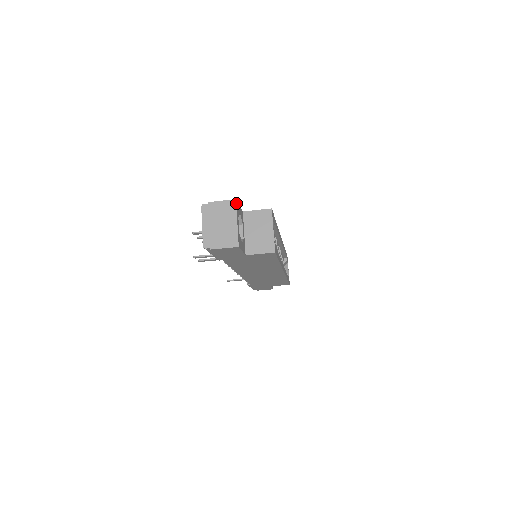
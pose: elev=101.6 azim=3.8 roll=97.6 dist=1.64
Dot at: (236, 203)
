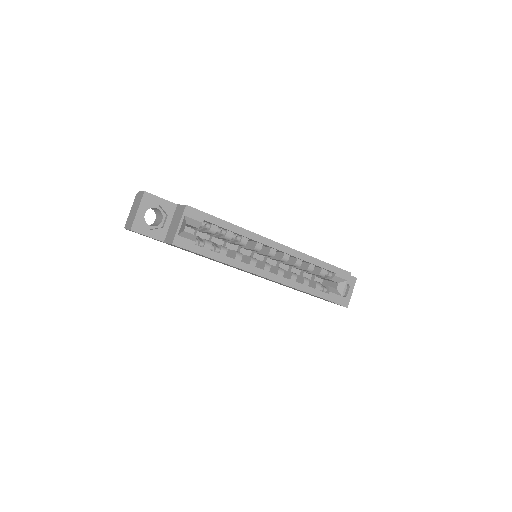
Dot at: (145, 194)
